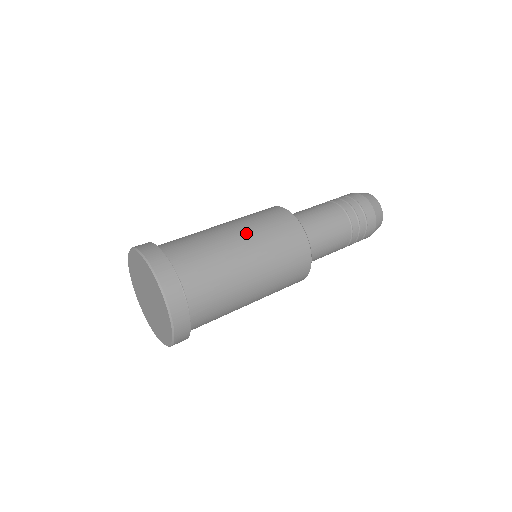
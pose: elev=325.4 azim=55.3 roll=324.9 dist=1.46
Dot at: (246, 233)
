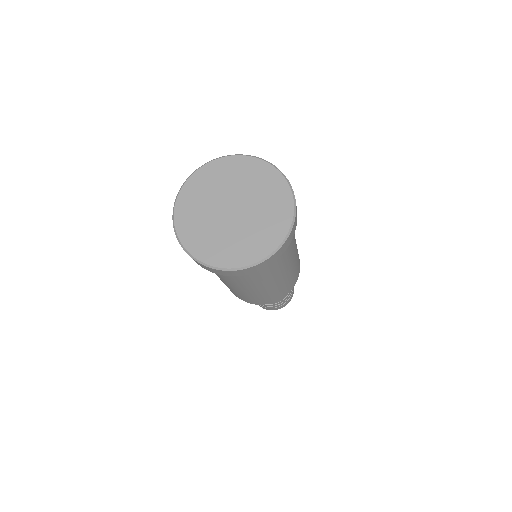
Dot at: occluded
